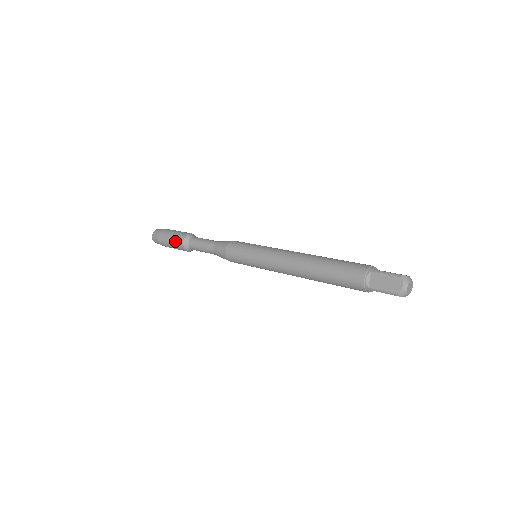
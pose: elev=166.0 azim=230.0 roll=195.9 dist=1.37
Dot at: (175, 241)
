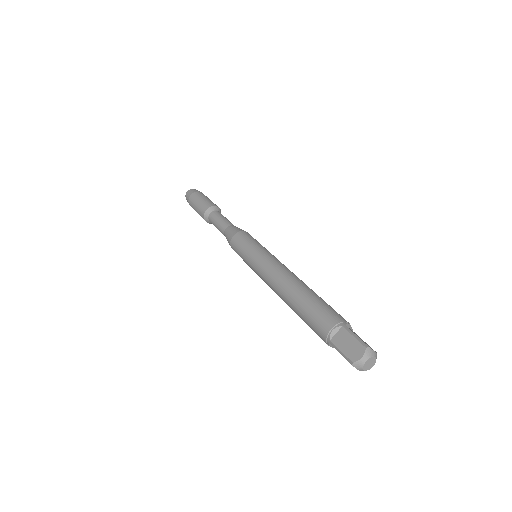
Dot at: (200, 206)
